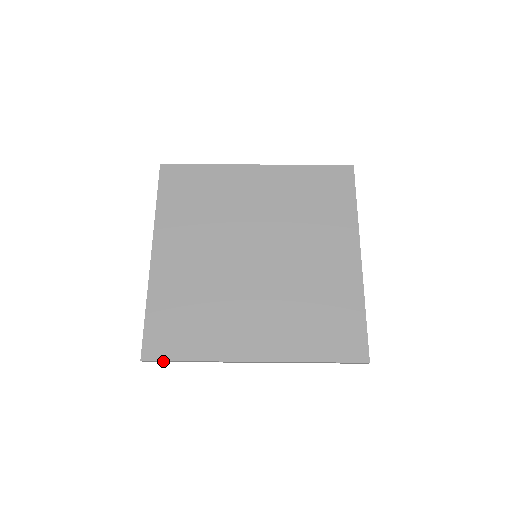
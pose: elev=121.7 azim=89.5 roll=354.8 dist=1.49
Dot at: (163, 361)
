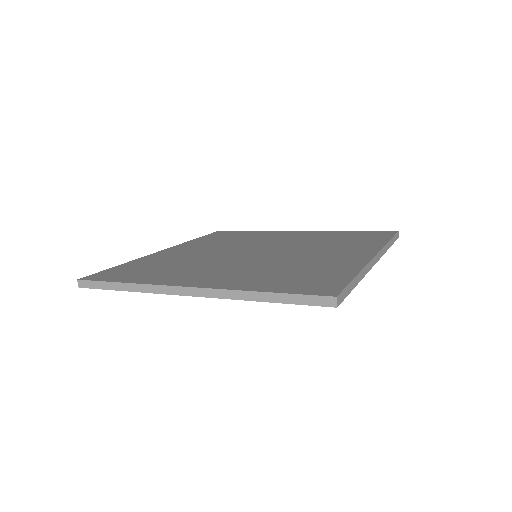
Dot at: (97, 284)
